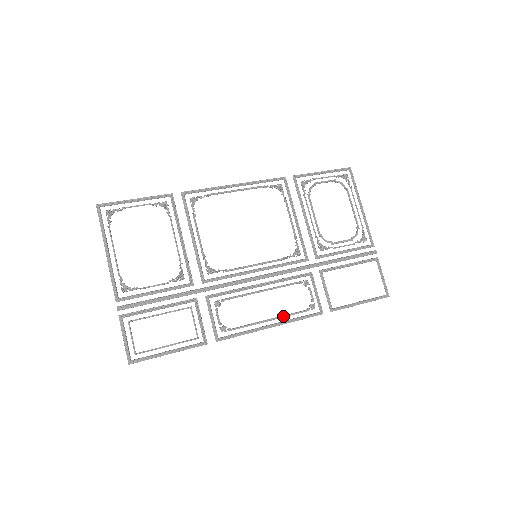
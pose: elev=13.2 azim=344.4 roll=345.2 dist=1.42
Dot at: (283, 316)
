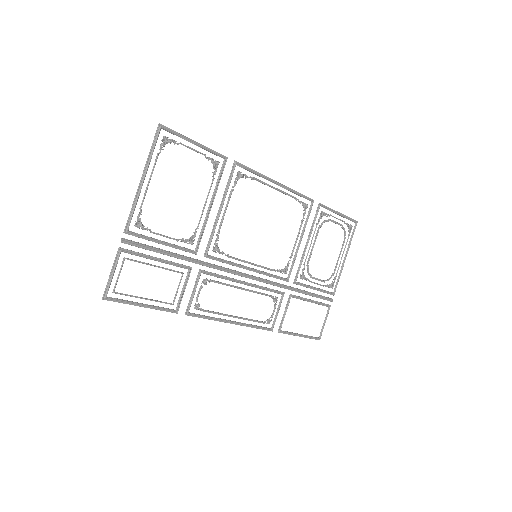
Dot at: (245, 319)
